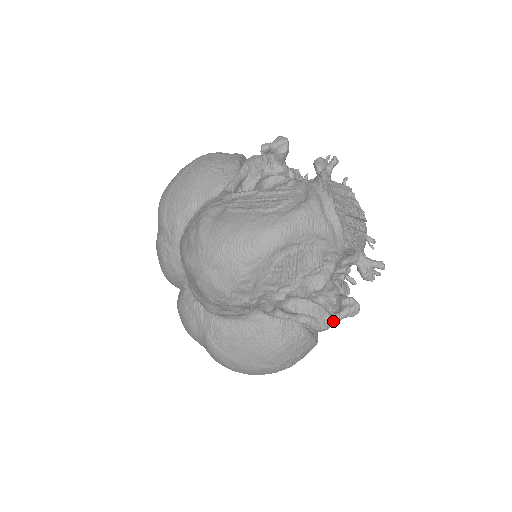
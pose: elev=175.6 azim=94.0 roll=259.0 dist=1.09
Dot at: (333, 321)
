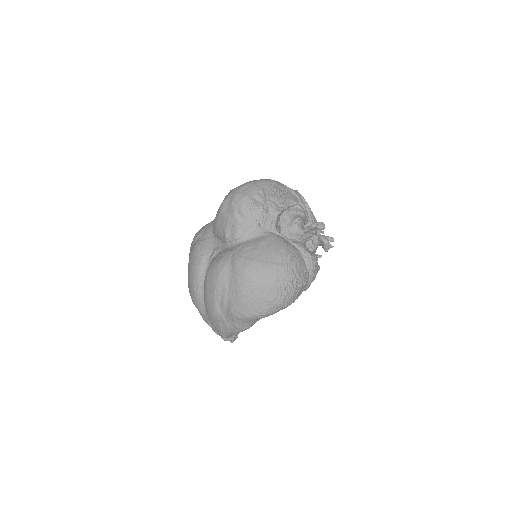
Dot at: (314, 255)
